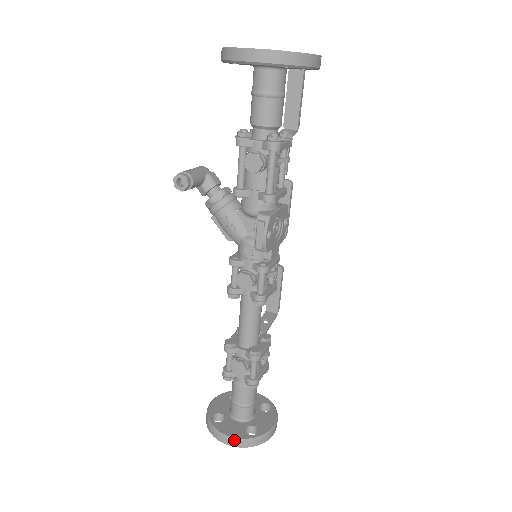
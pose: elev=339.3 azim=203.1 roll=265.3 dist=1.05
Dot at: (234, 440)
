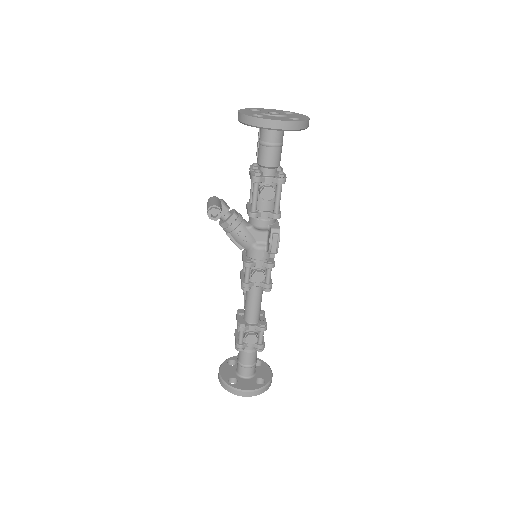
Dot at: (254, 391)
